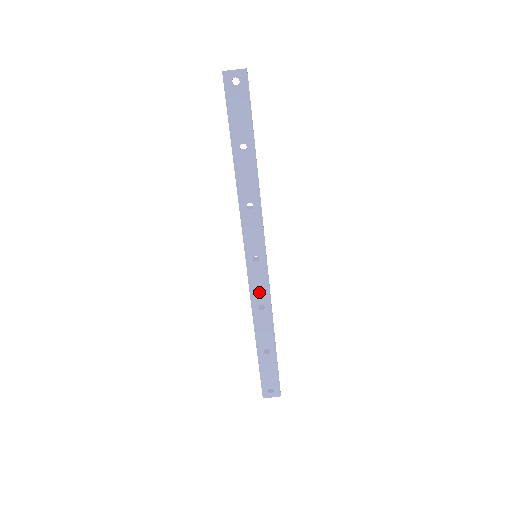
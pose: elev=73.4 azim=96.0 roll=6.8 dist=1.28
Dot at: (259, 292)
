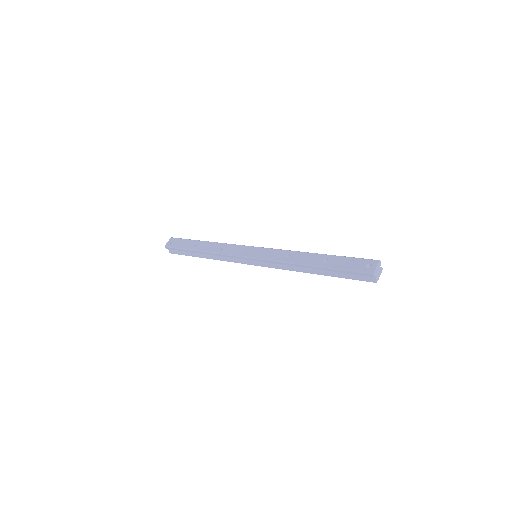
Dot at: (275, 255)
